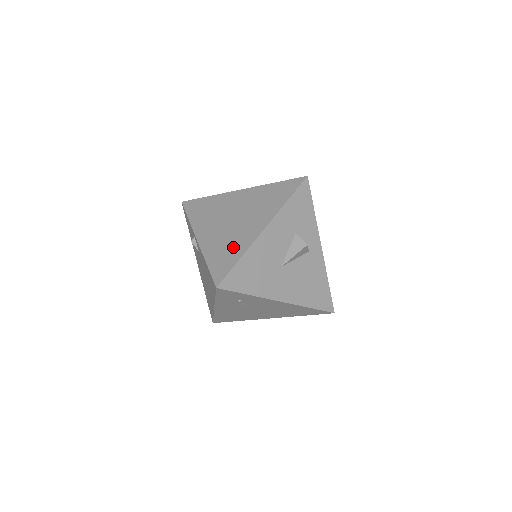
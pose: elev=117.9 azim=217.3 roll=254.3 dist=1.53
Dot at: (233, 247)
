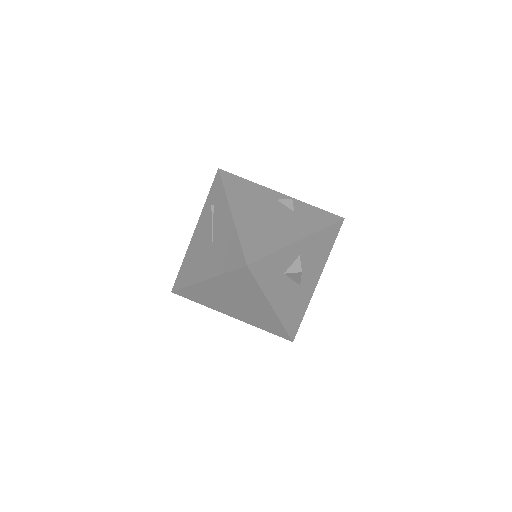
Dot at: (268, 321)
